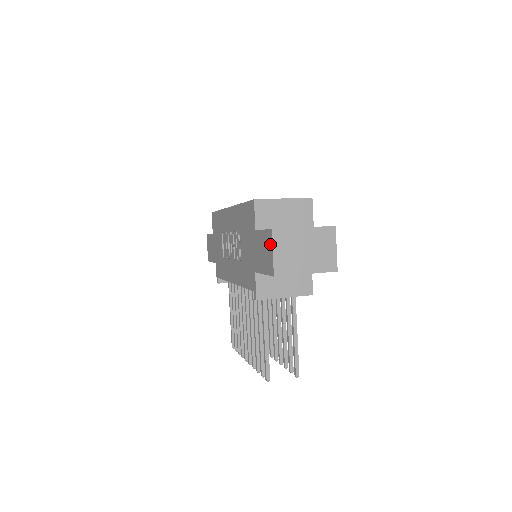
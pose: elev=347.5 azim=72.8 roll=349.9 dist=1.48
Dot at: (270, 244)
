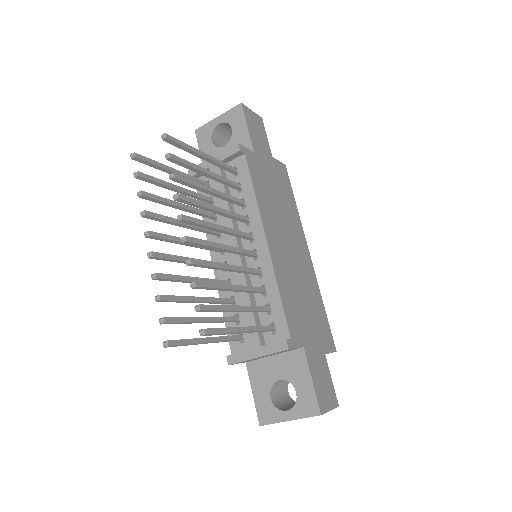
Dot at: occluded
